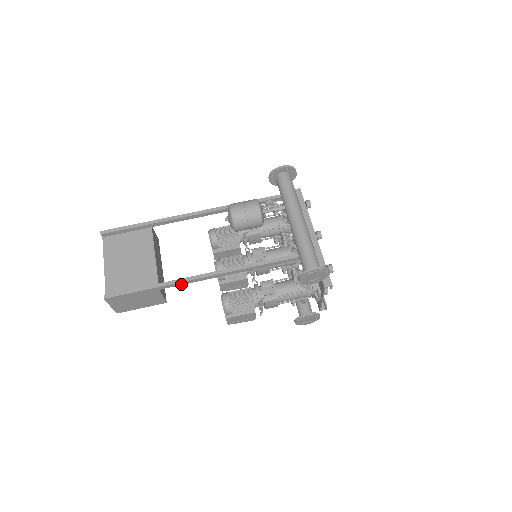
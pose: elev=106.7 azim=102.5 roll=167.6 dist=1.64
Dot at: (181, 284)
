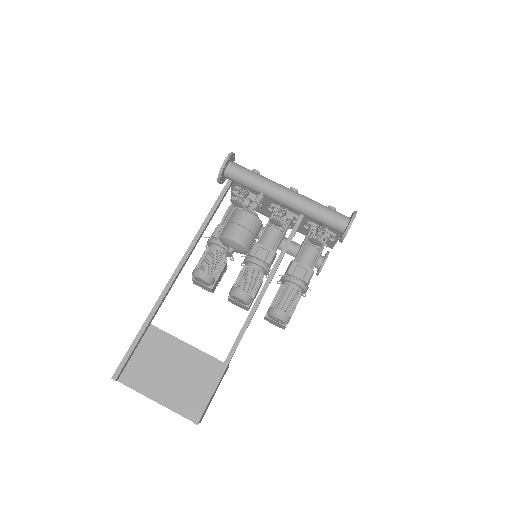
Dot at: occluded
